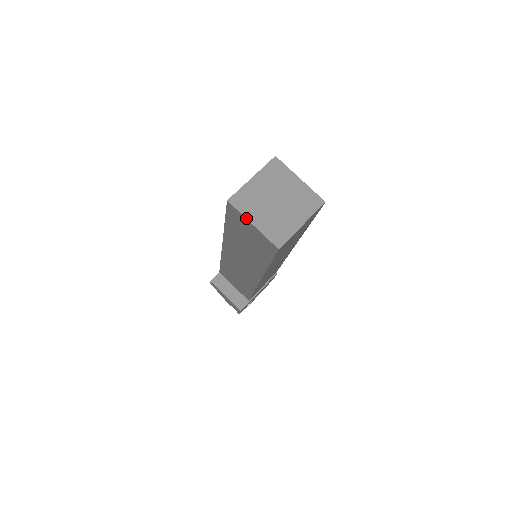
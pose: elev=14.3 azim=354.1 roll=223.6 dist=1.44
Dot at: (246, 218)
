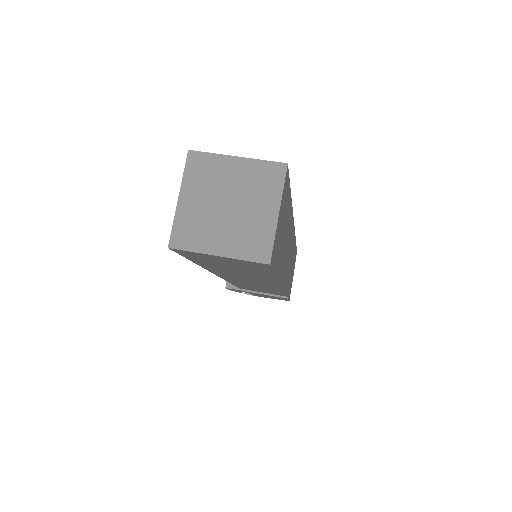
Dot at: (181, 185)
